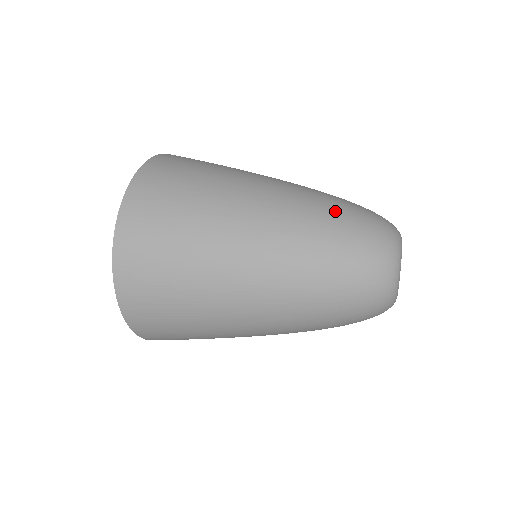
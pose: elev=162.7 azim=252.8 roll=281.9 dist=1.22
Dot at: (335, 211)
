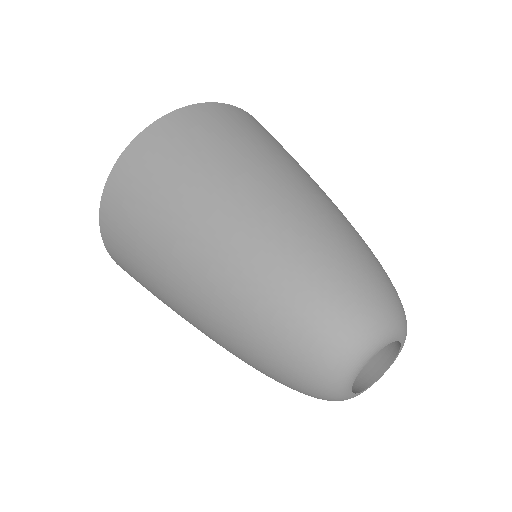
Dot at: (290, 285)
